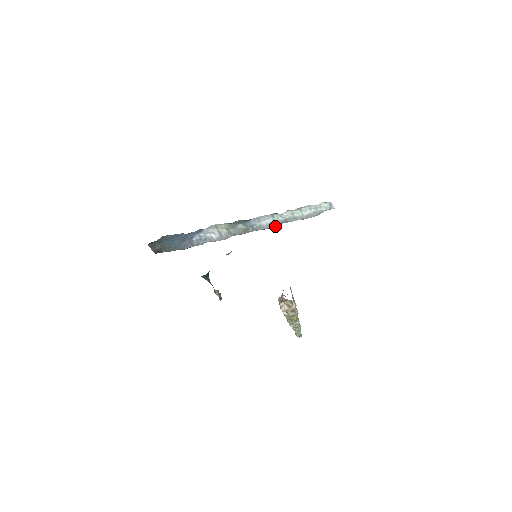
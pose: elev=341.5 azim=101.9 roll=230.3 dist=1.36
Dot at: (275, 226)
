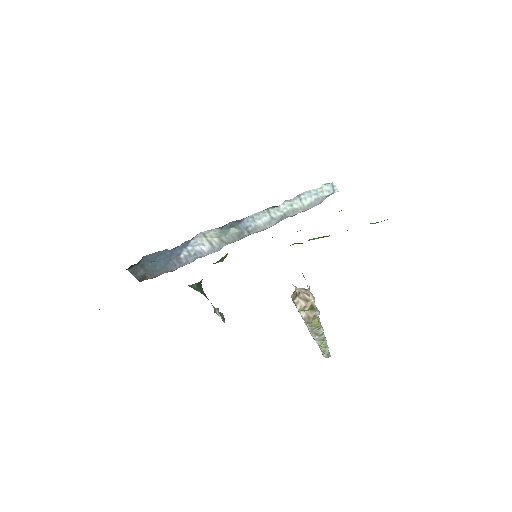
Dot at: occluded
